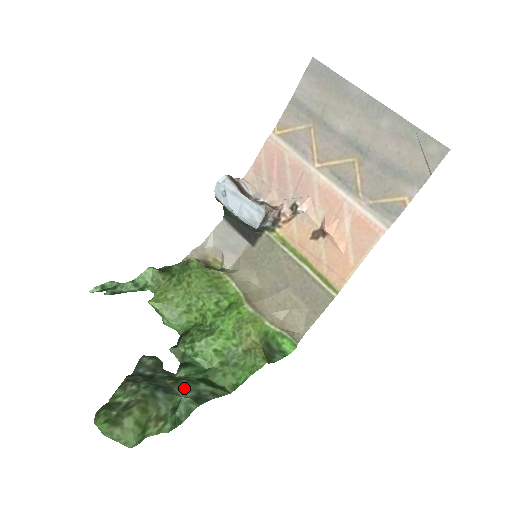
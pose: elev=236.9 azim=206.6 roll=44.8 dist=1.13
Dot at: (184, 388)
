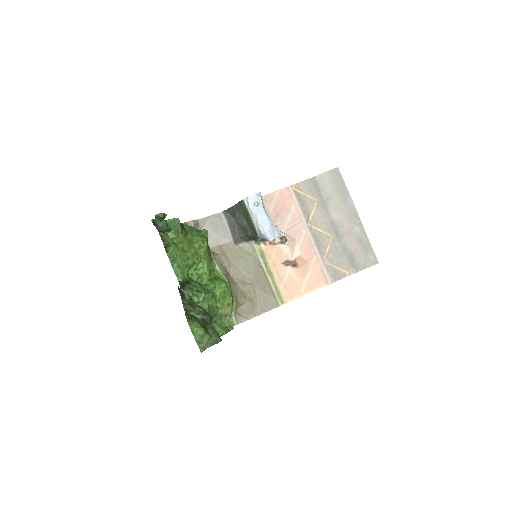
Dot at: occluded
